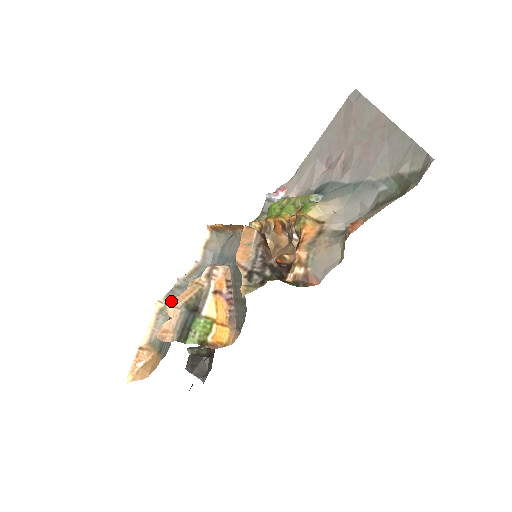
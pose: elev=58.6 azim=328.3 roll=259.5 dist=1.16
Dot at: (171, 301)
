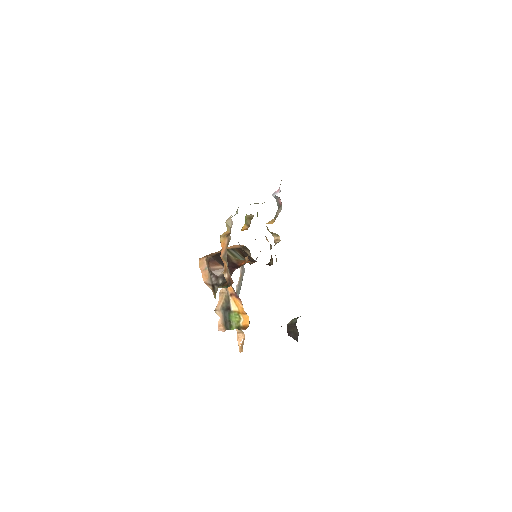
Dot at: (215, 308)
